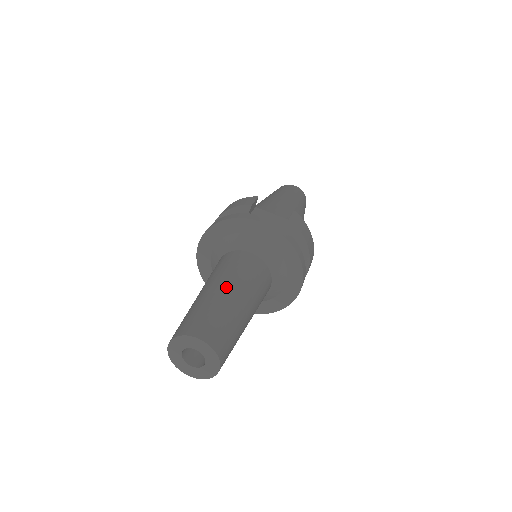
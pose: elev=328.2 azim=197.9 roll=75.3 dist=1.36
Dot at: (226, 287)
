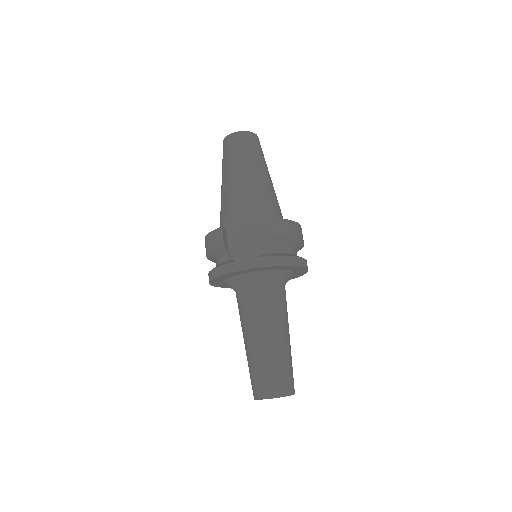
Dot at: (258, 338)
